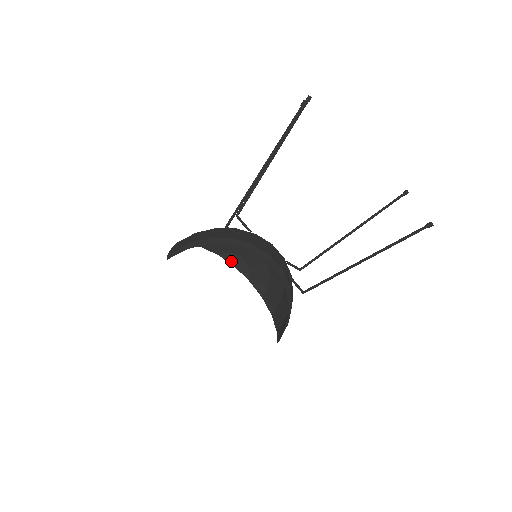
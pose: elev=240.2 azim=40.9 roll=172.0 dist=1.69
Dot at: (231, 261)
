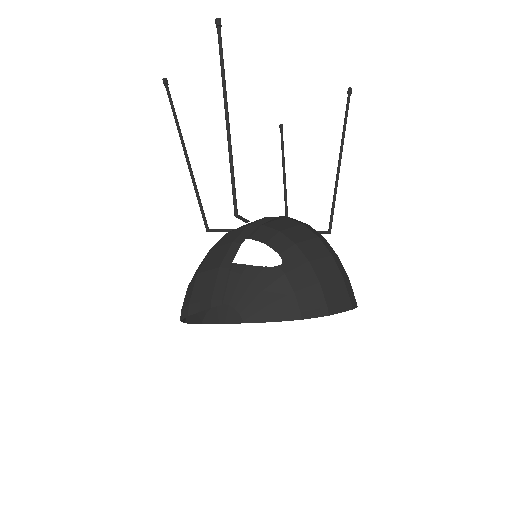
Dot at: (215, 320)
